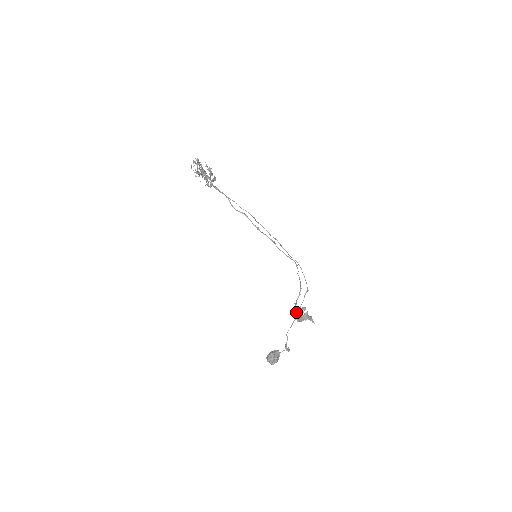
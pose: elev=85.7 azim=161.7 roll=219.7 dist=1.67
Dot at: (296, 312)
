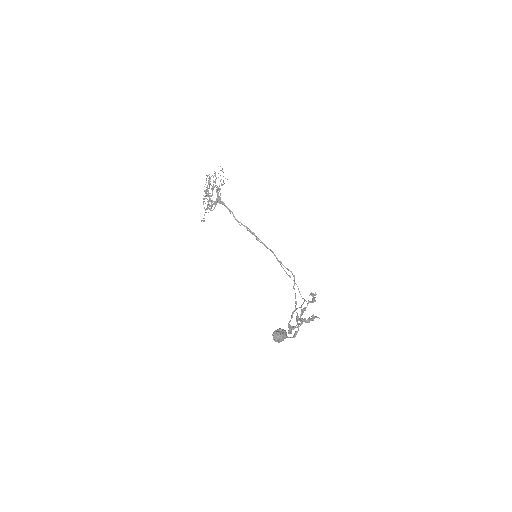
Dot at: occluded
